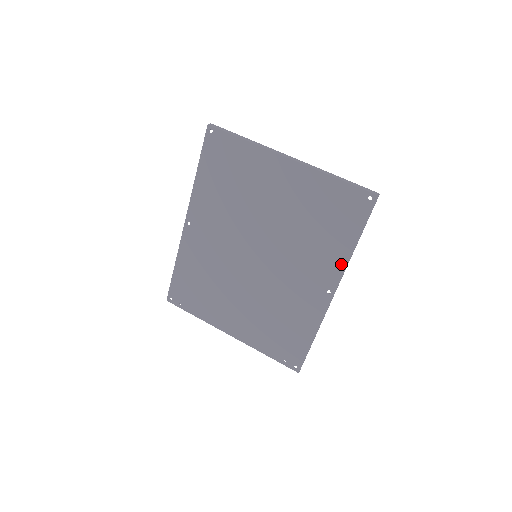
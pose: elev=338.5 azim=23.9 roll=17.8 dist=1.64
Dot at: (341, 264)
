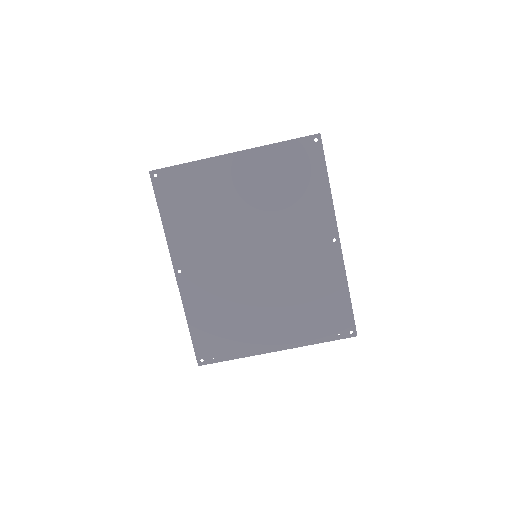
Dot at: (328, 209)
